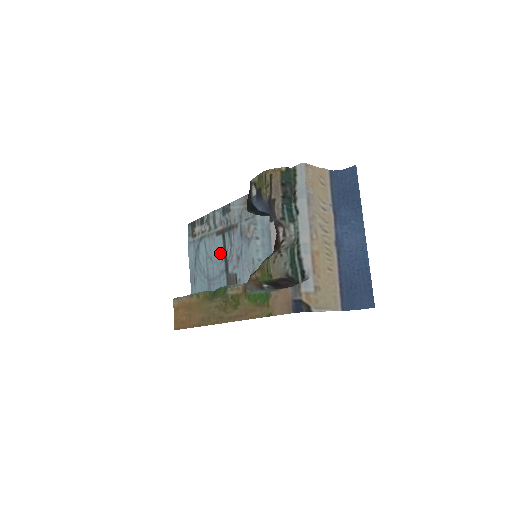
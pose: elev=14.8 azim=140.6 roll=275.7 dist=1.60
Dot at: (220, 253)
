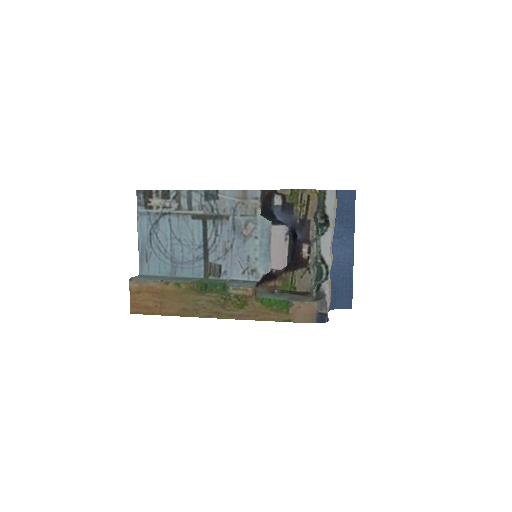
Dot at: (197, 239)
